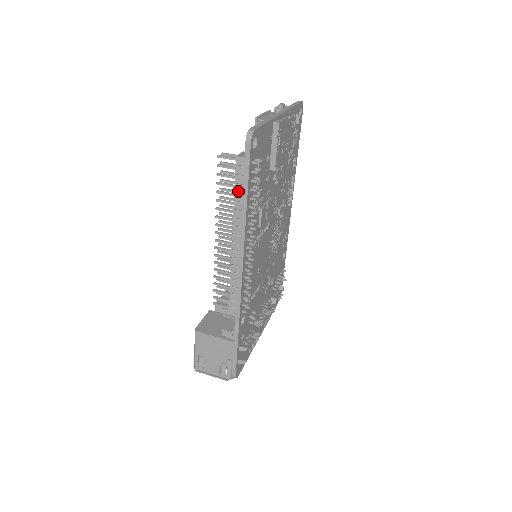
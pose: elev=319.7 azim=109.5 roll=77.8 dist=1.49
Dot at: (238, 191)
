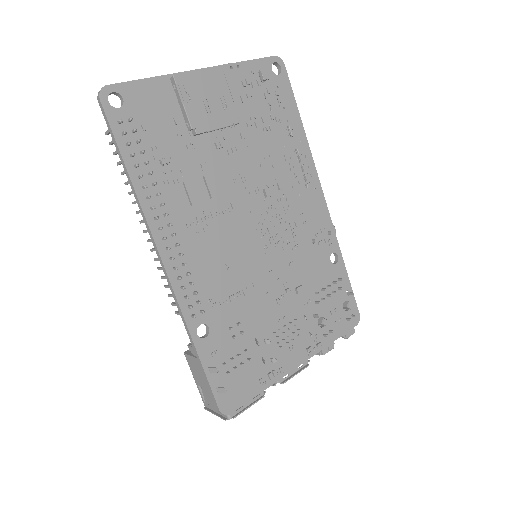
Dot at: occluded
